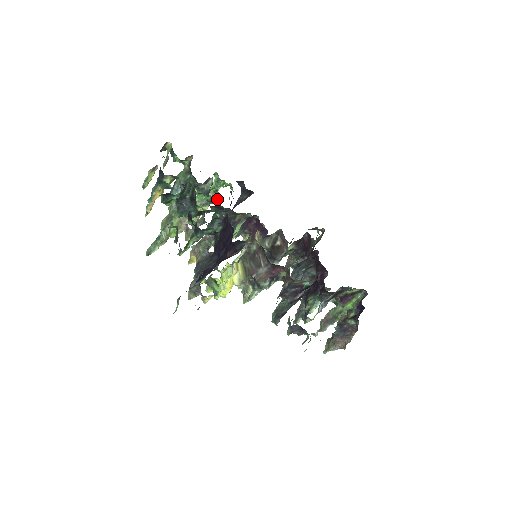
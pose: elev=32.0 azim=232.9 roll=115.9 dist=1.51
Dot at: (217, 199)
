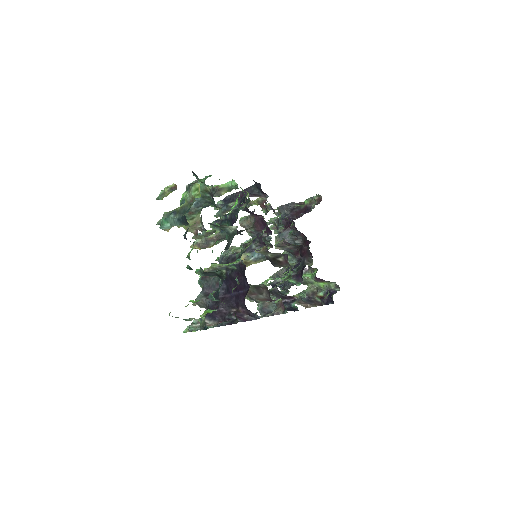
Dot at: occluded
